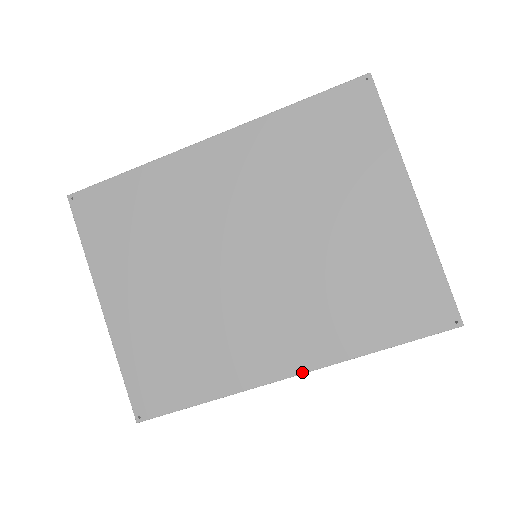
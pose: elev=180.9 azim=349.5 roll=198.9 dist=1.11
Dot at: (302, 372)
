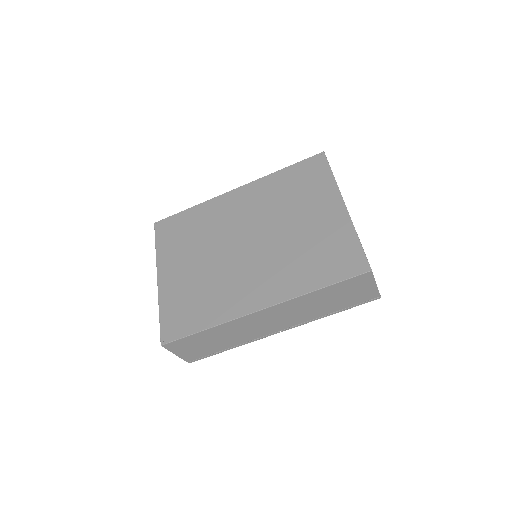
Dot at: (269, 306)
